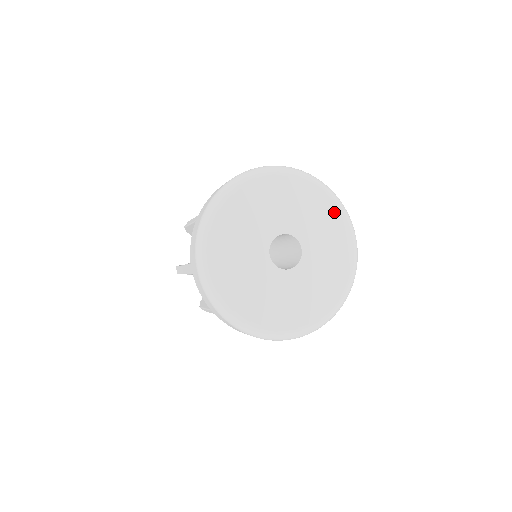
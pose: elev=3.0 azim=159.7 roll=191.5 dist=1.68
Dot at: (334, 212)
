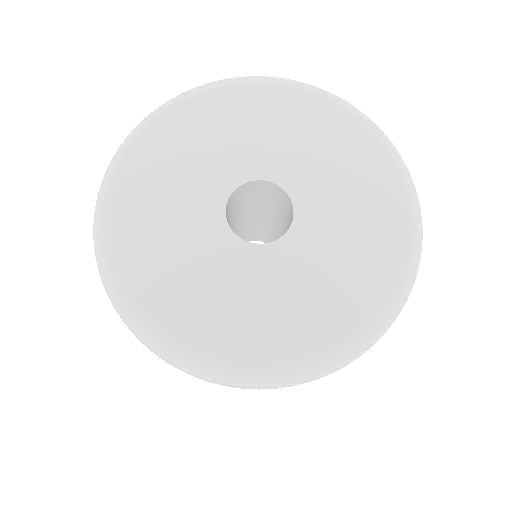
Dot at: (327, 114)
